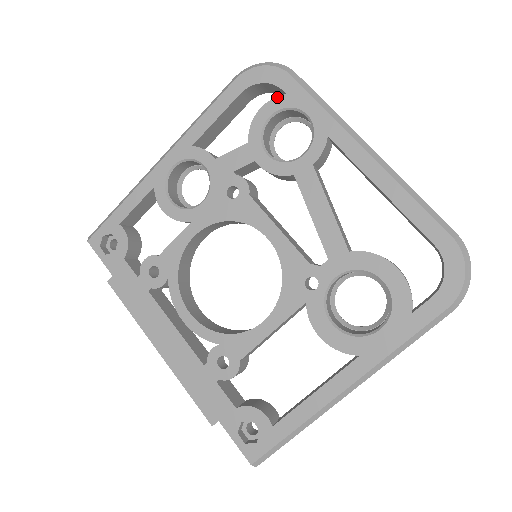
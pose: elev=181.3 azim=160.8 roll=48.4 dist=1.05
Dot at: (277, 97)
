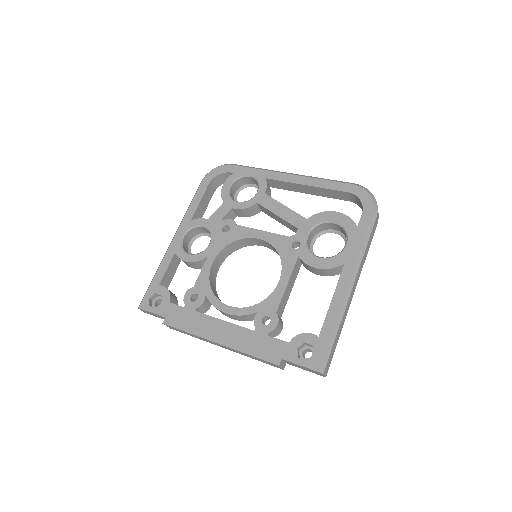
Dot at: (229, 176)
